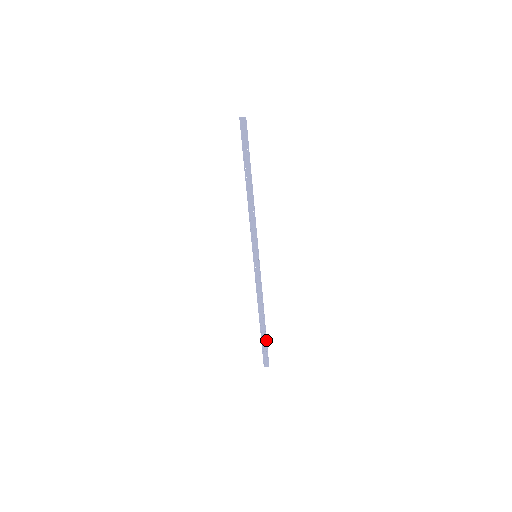
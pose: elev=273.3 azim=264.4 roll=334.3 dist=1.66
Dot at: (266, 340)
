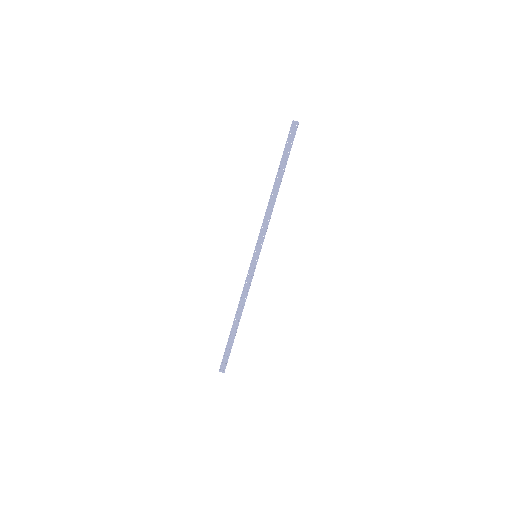
Dot at: (232, 344)
